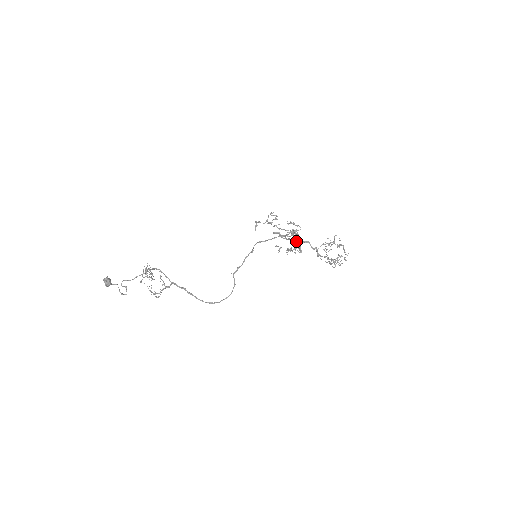
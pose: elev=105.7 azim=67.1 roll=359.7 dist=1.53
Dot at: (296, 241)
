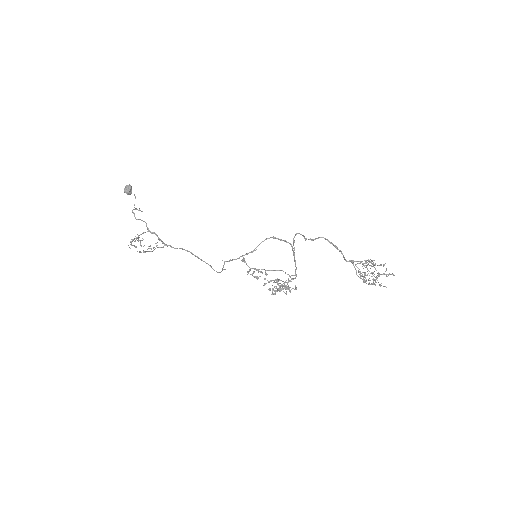
Dot at: (287, 288)
